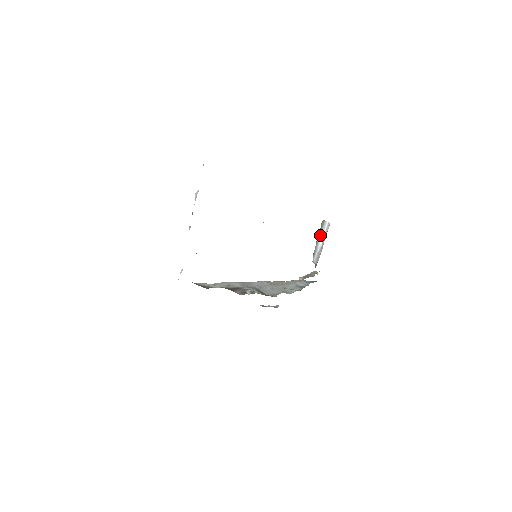
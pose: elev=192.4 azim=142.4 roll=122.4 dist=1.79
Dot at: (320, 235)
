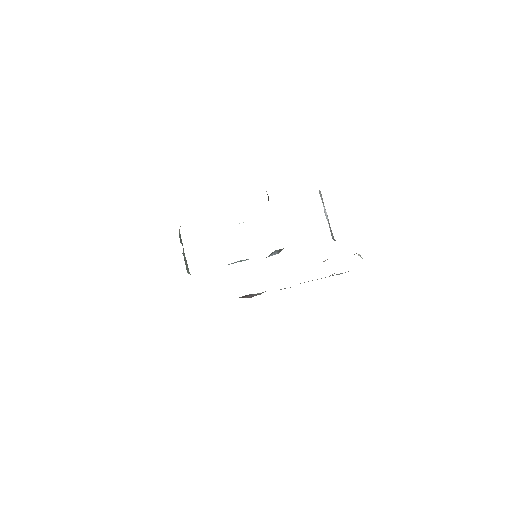
Dot at: occluded
